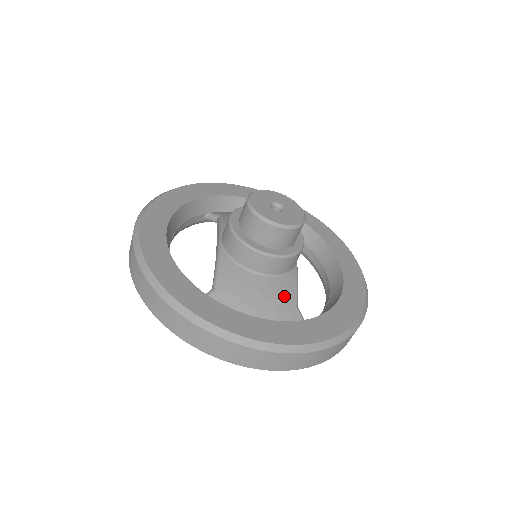
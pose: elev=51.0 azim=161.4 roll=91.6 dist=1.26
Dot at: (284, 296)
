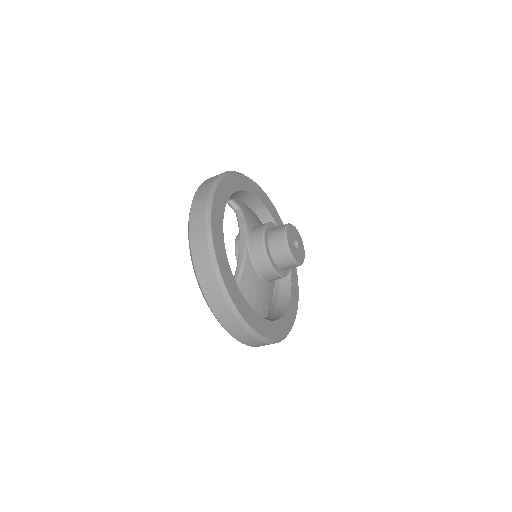
Dot at: (267, 297)
